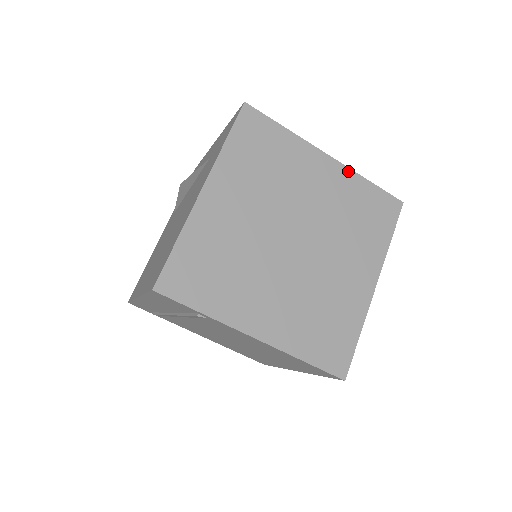
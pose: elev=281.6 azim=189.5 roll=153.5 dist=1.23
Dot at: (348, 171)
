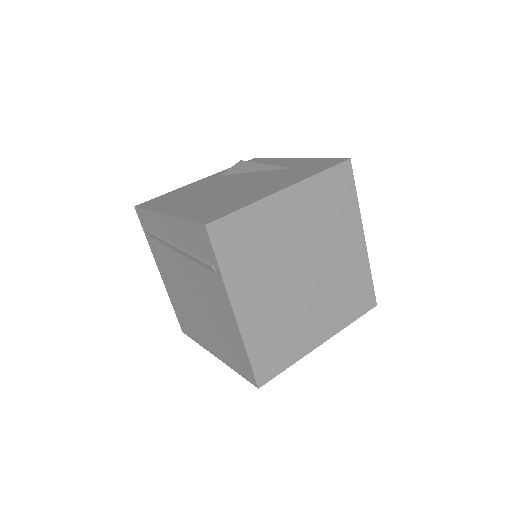
Dot at: (366, 257)
